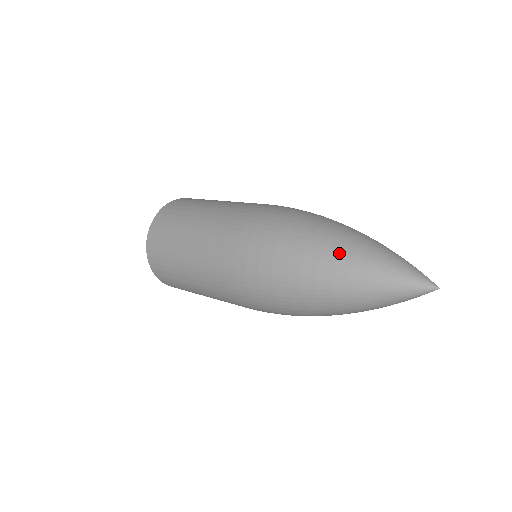
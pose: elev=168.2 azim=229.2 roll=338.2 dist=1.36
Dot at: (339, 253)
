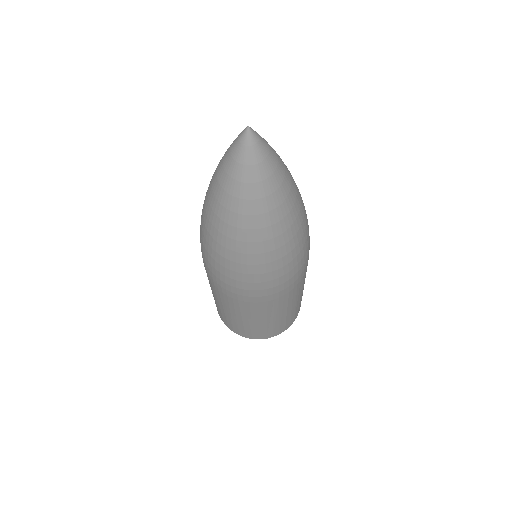
Dot at: occluded
